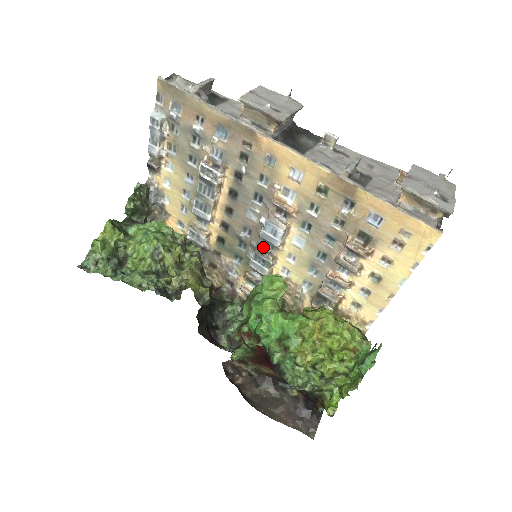
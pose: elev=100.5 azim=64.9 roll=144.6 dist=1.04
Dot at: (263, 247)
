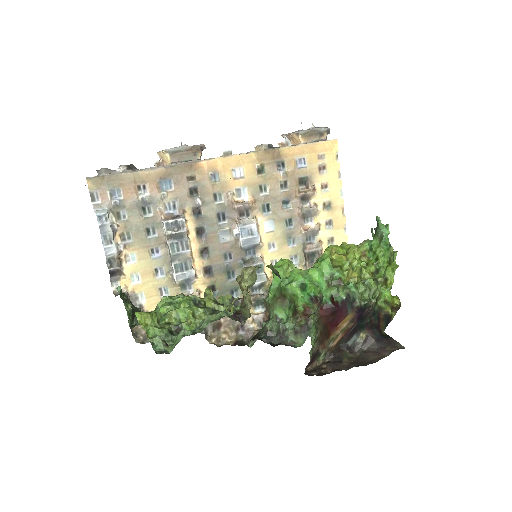
Dot at: (248, 258)
